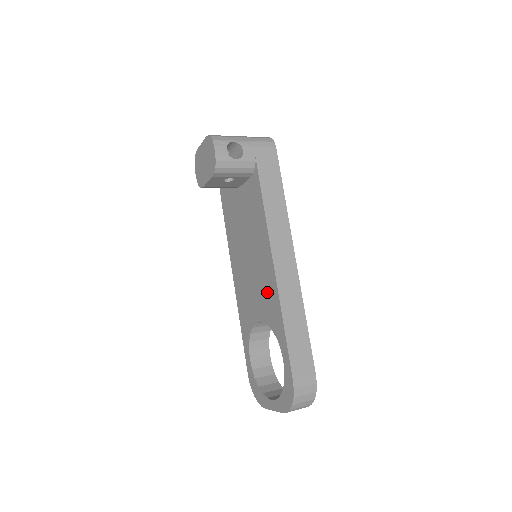
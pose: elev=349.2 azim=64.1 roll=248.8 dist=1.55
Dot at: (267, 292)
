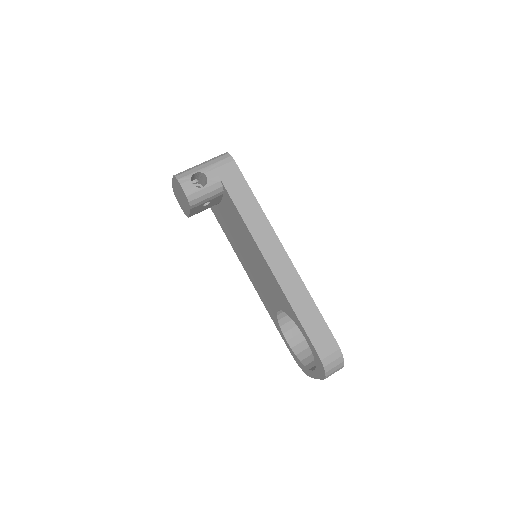
Dot at: (273, 286)
